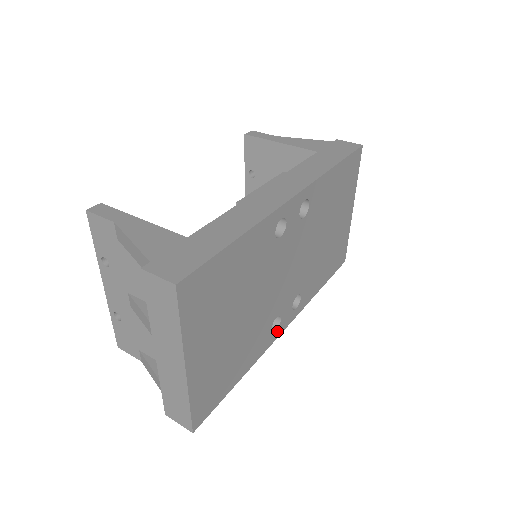
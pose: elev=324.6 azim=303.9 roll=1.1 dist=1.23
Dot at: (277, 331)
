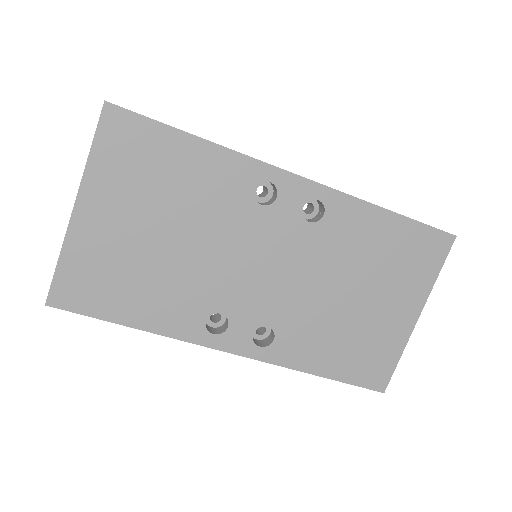
Dot at: (216, 338)
